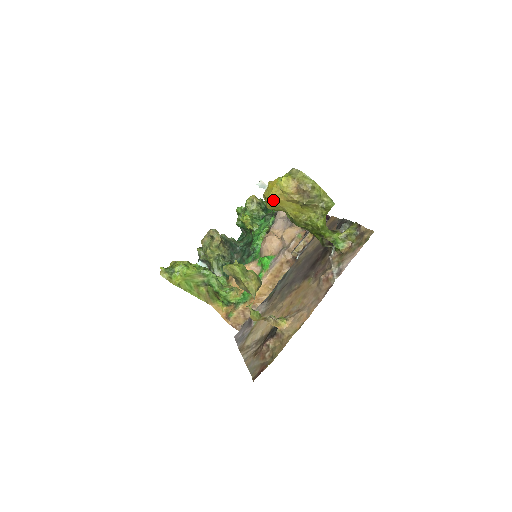
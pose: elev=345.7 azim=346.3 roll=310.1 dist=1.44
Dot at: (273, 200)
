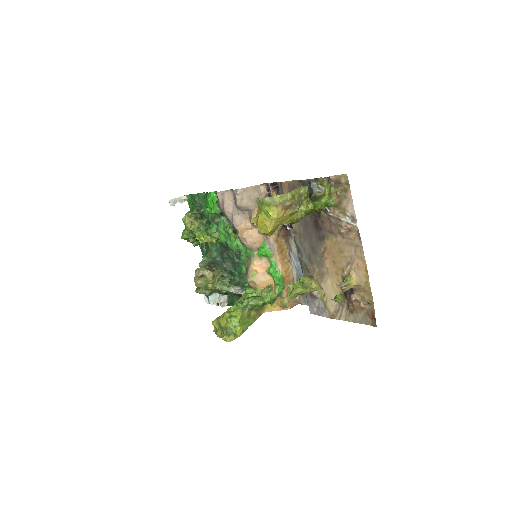
Dot at: (272, 230)
